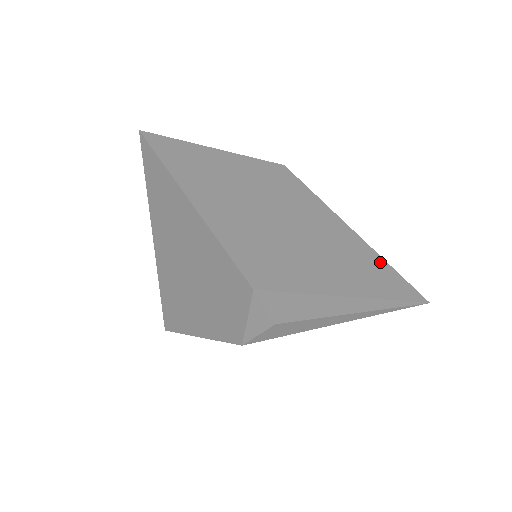
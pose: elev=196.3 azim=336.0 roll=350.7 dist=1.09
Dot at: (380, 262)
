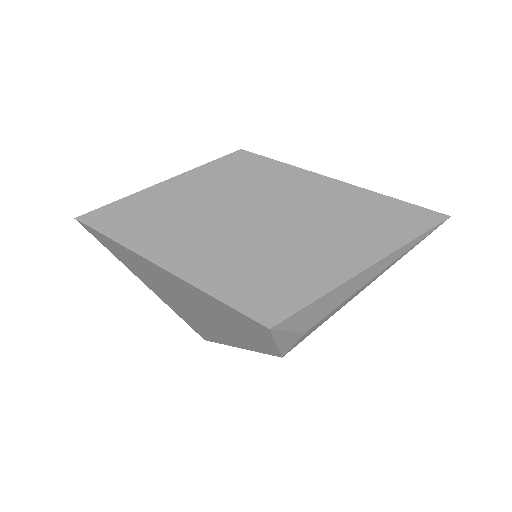
Dot at: (384, 202)
